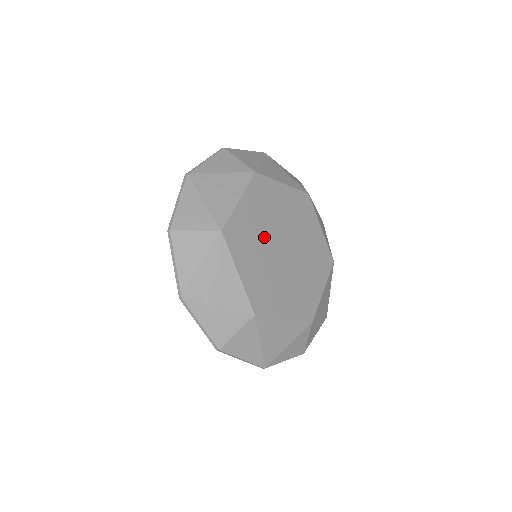
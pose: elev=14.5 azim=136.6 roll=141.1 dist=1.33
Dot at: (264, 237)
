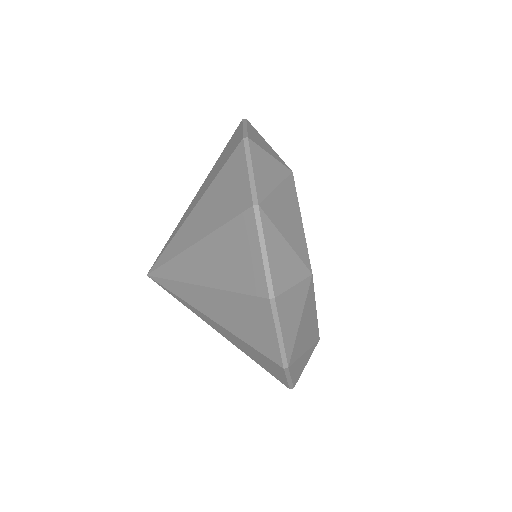
Dot at: occluded
